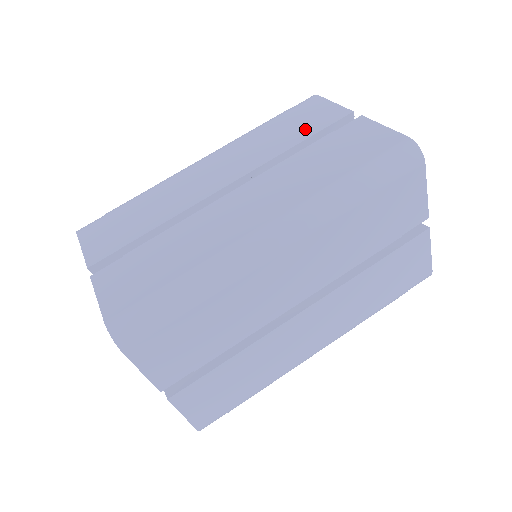
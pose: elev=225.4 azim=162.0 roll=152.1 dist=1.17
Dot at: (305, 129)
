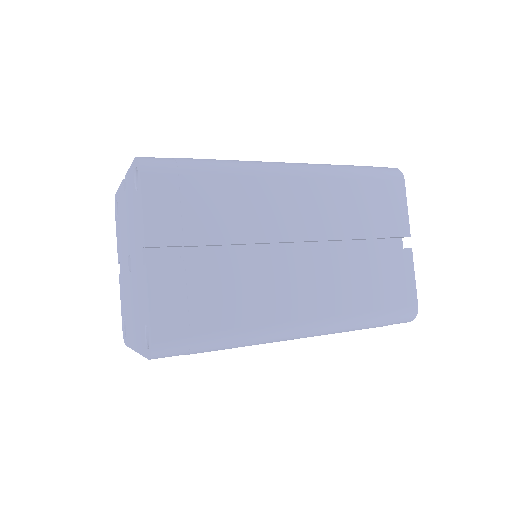
Dot at: occluded
